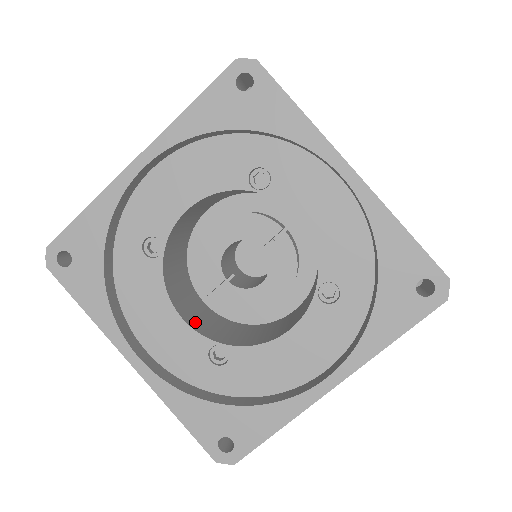
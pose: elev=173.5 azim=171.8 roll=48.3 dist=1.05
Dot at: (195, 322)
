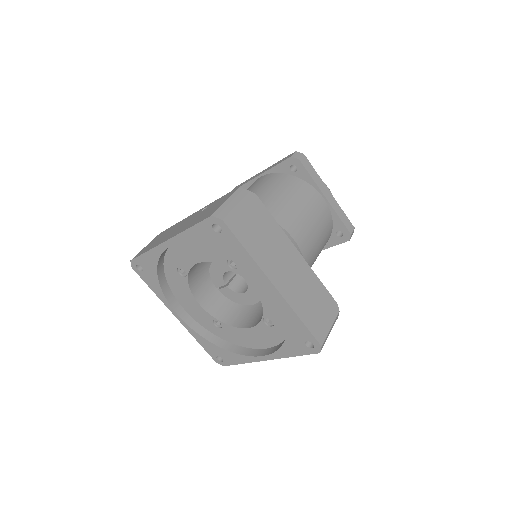
Dot at: (208, 303)
